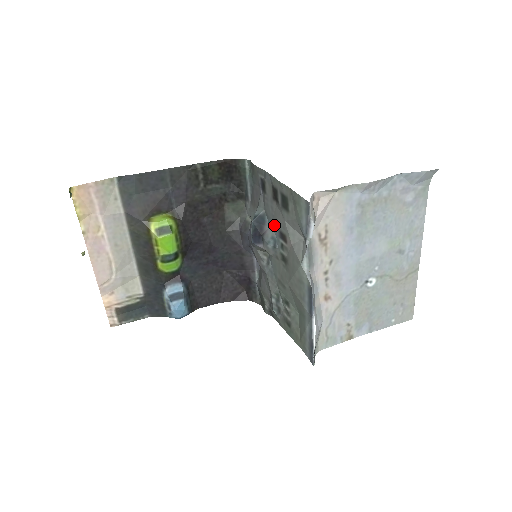
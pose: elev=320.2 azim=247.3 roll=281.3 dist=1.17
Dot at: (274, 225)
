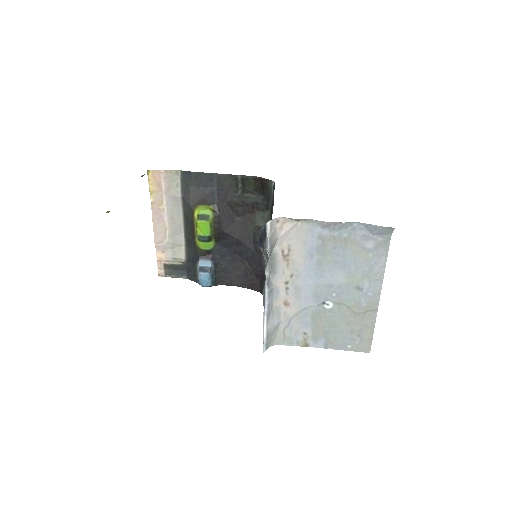
Dot at: occluded
